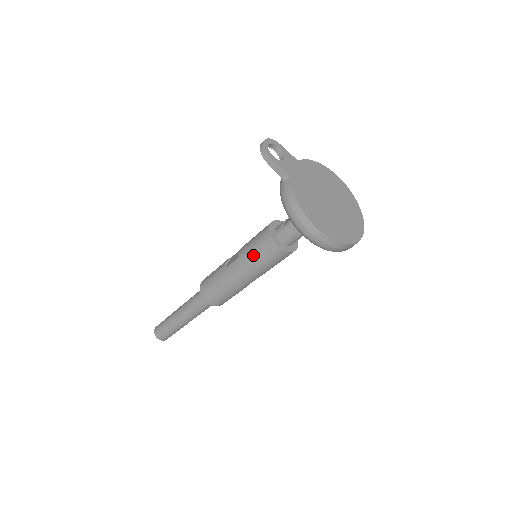
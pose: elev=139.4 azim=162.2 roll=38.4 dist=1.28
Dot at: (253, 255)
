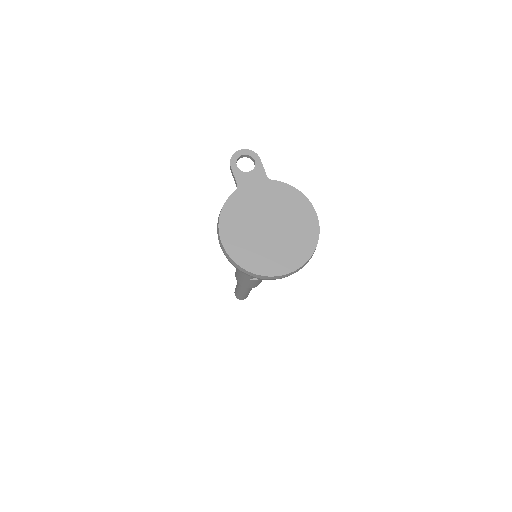
Dot at: occluded
